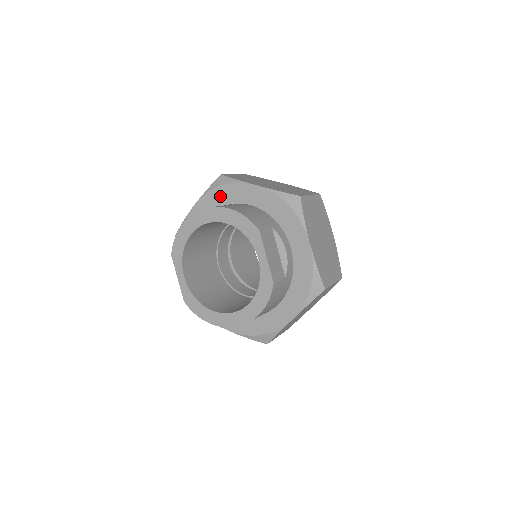
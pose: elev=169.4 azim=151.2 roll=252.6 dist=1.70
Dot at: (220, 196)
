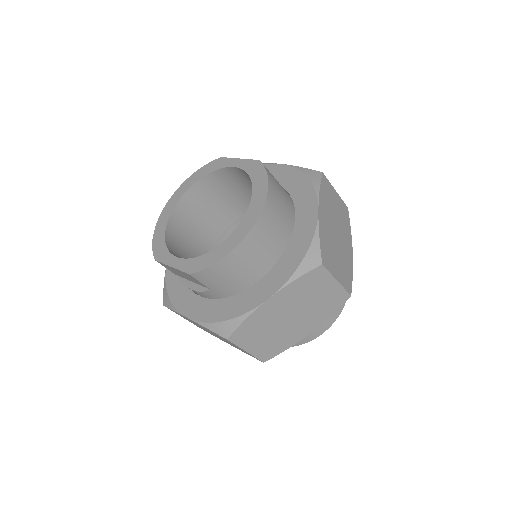
Dot at: occluded
